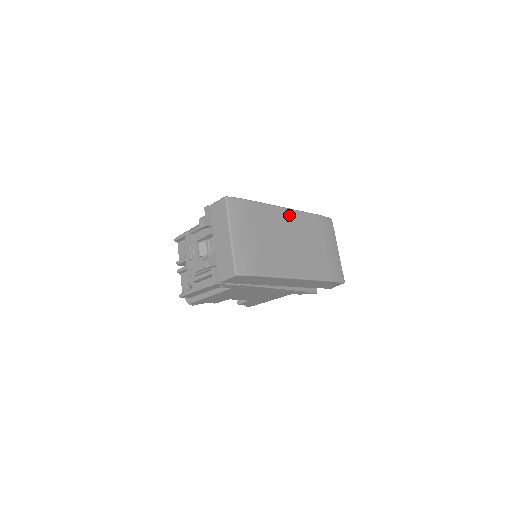
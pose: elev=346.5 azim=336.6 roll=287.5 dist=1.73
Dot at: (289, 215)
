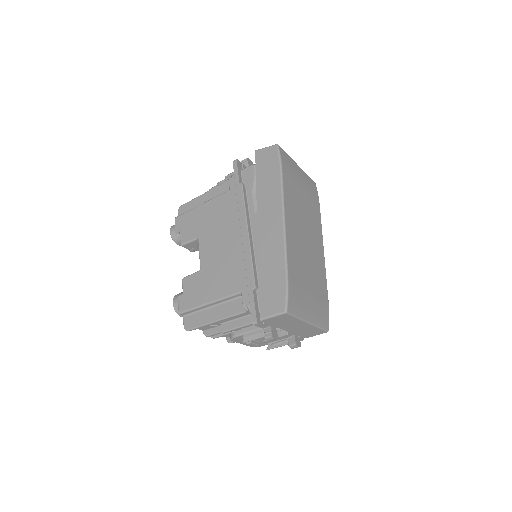
Dot at: (289, 221)
